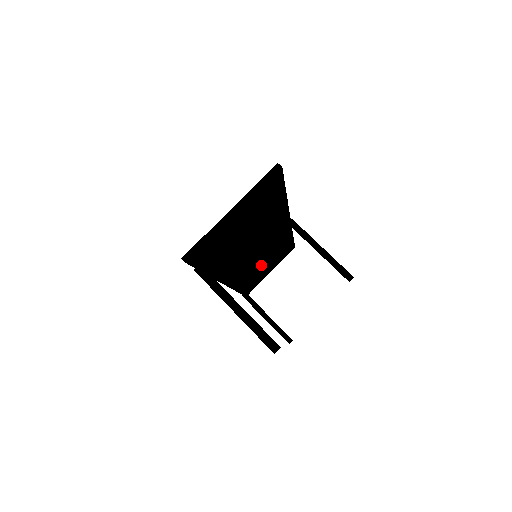
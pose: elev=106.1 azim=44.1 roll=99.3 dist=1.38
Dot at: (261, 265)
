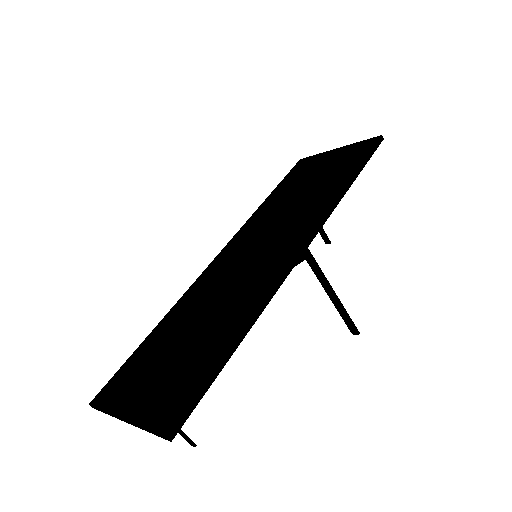
Dot at: occluded
